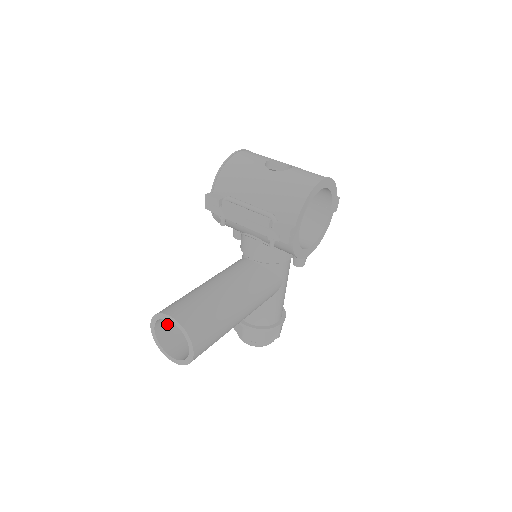
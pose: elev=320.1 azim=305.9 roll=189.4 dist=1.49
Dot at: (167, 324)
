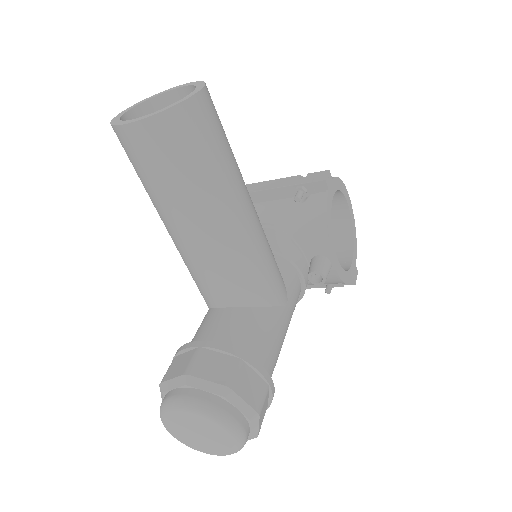
Dot at: occluded
